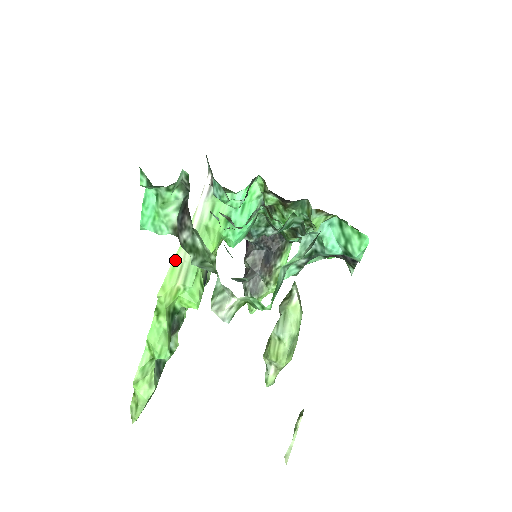
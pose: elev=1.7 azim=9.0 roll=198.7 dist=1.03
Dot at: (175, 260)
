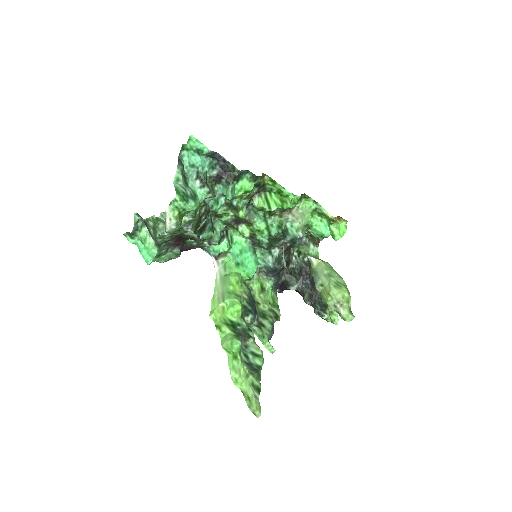
Dot at: (213, 298)
